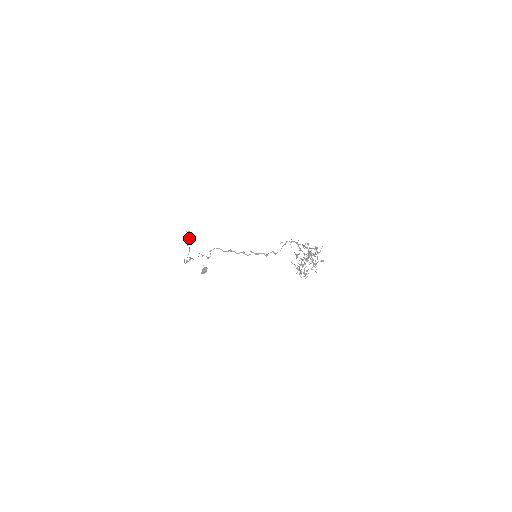
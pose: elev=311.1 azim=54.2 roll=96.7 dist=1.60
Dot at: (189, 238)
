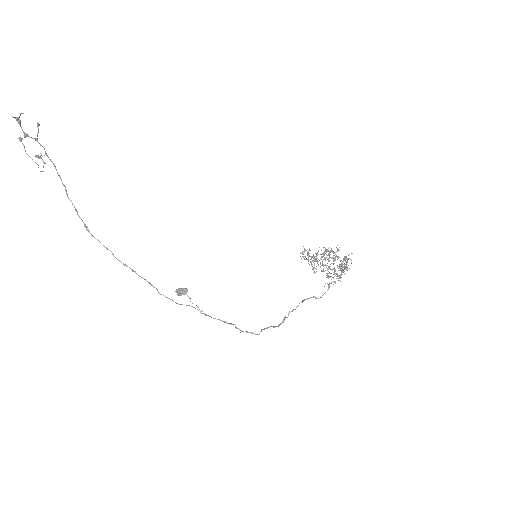
Dot at: (38, 142)
